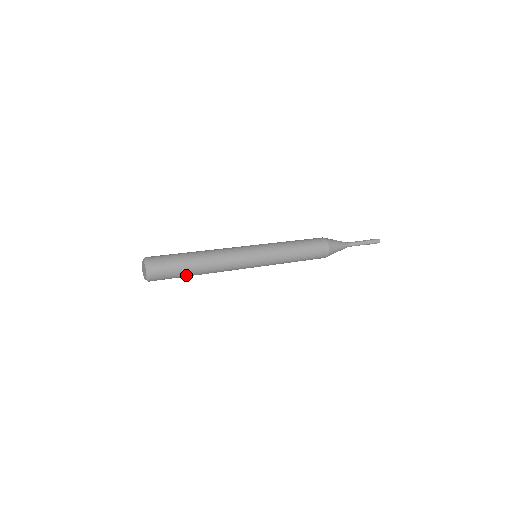
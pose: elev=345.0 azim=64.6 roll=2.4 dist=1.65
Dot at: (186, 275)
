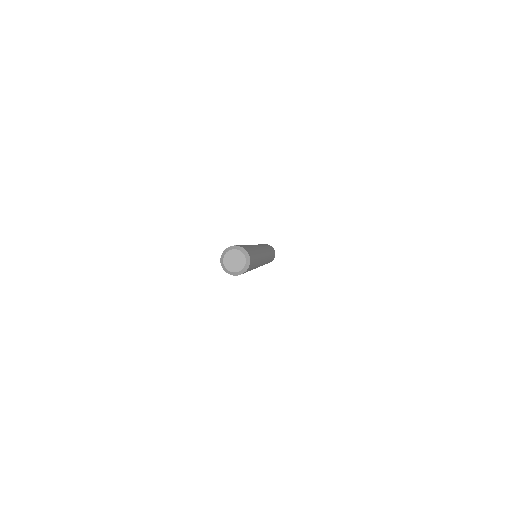
Dot at: occluded
